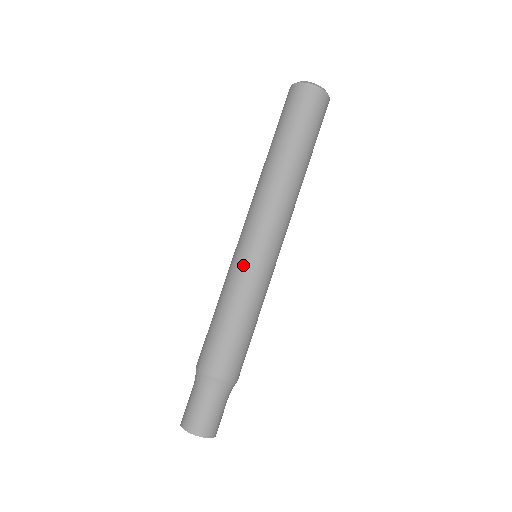
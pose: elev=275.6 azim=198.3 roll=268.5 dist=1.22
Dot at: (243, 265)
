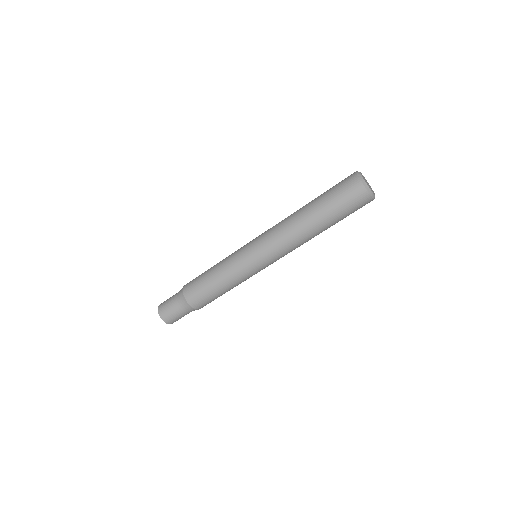
Dot at: (250, 272)
